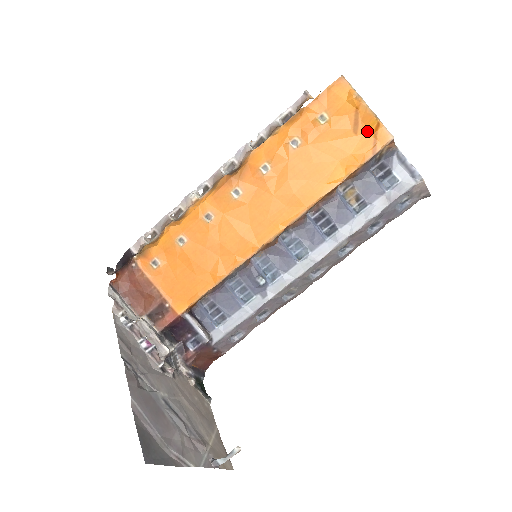
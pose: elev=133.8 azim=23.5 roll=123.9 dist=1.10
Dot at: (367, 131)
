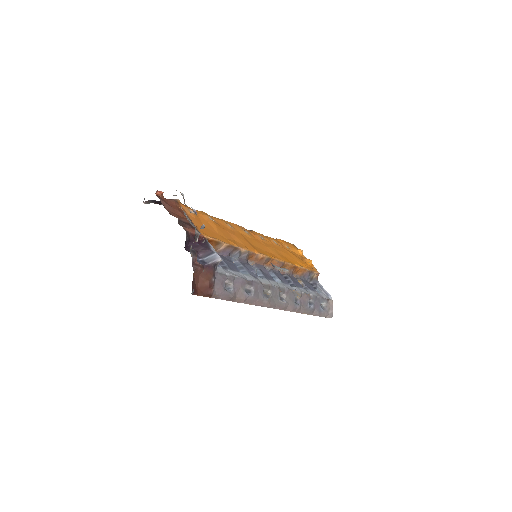
Dot at: (308, 263)
